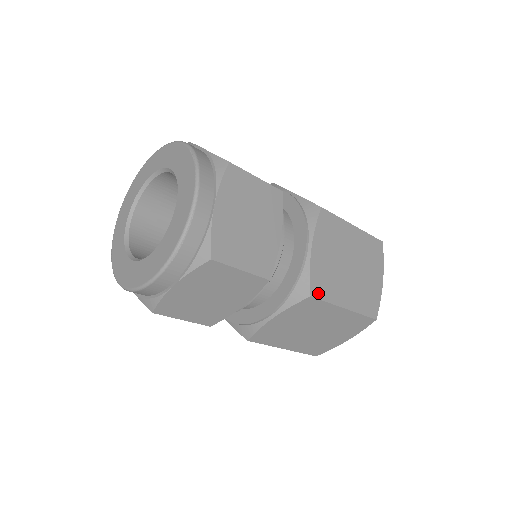
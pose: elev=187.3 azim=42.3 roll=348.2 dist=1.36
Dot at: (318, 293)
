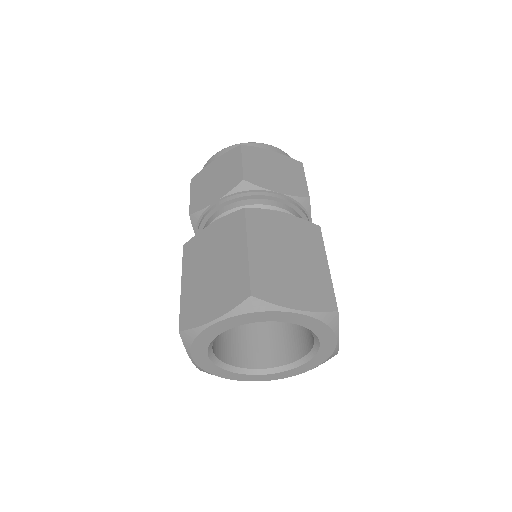
Dot at: occluded
